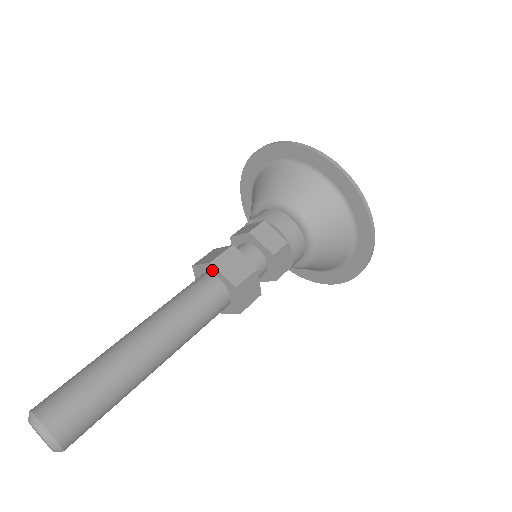
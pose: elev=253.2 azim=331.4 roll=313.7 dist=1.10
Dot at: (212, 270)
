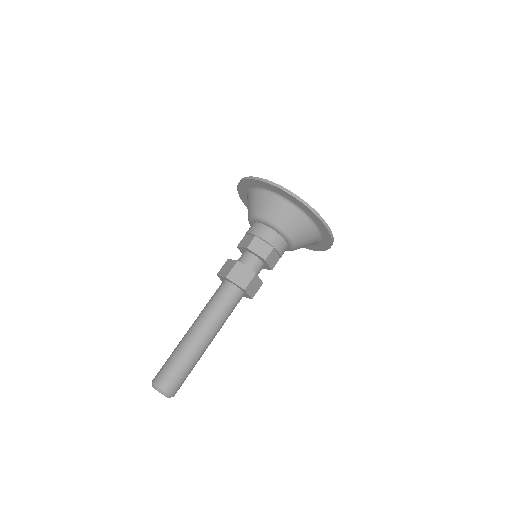
Dot at: (242, 290)
